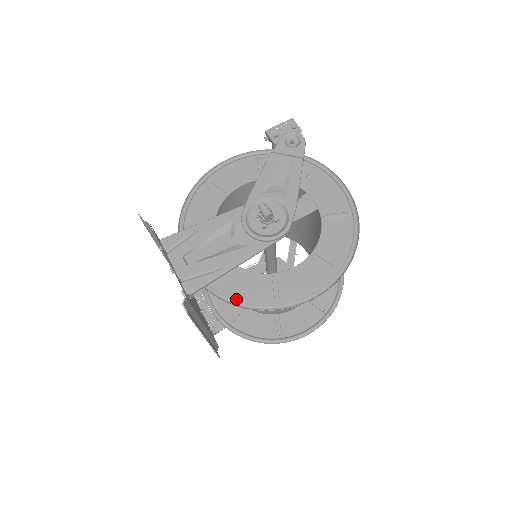
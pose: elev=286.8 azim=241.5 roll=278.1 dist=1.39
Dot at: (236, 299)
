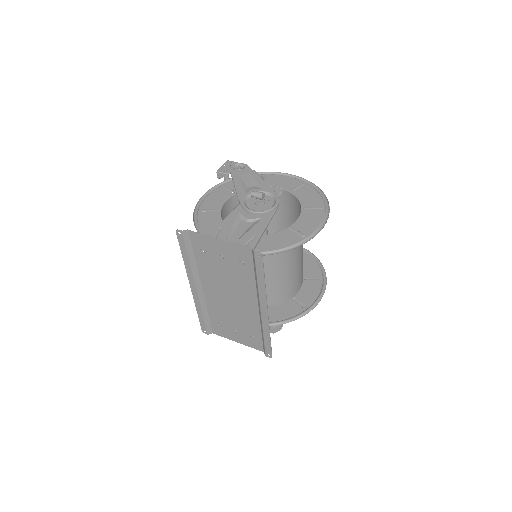
Dot at: (278, 249)
